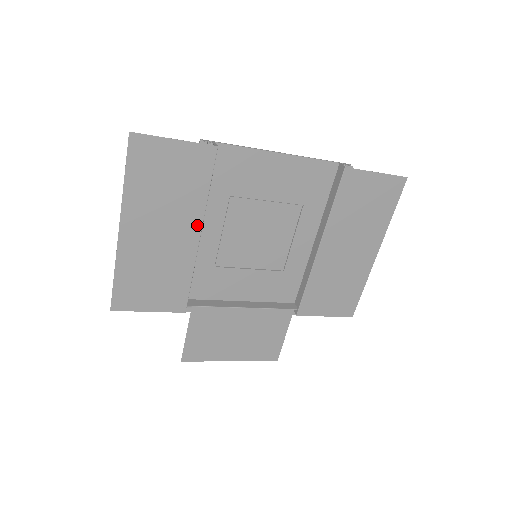
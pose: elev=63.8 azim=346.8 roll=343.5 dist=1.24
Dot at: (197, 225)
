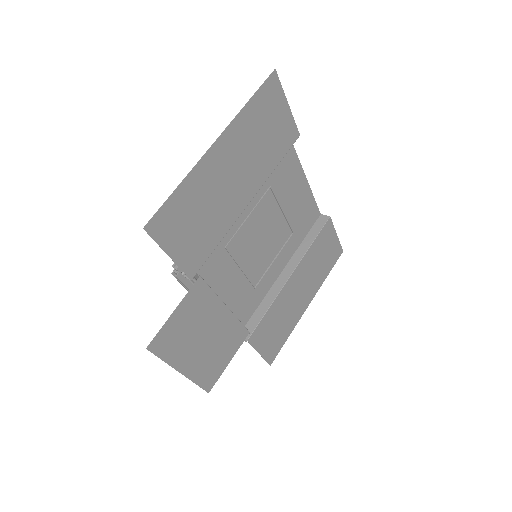
Dot at: (254, 190)
